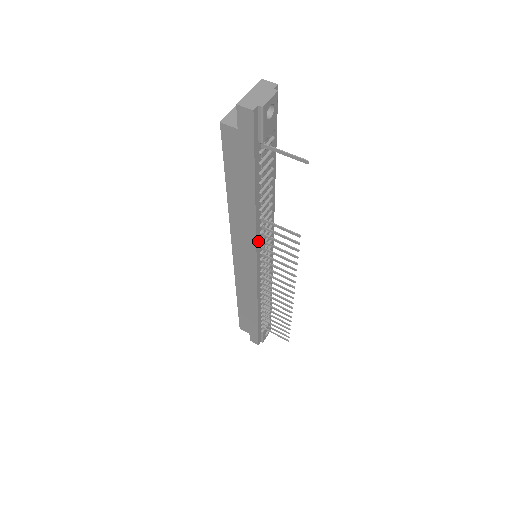
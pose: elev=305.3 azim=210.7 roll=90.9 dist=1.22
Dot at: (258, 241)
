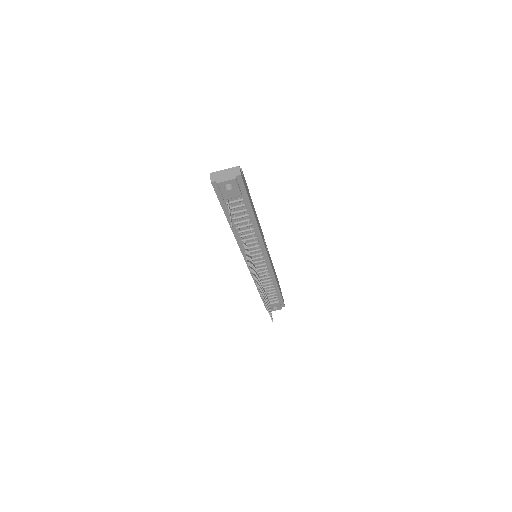
Dot at: (243, 248)
